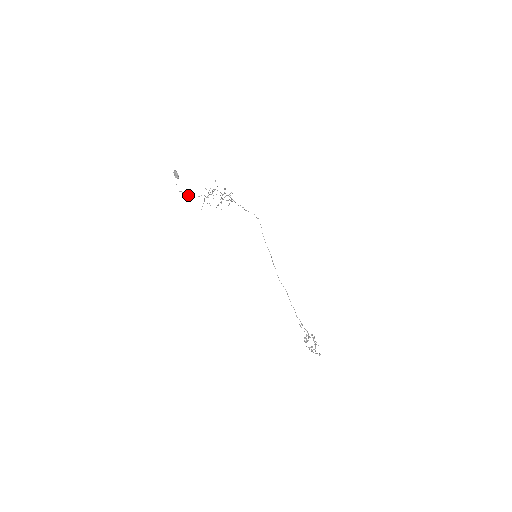
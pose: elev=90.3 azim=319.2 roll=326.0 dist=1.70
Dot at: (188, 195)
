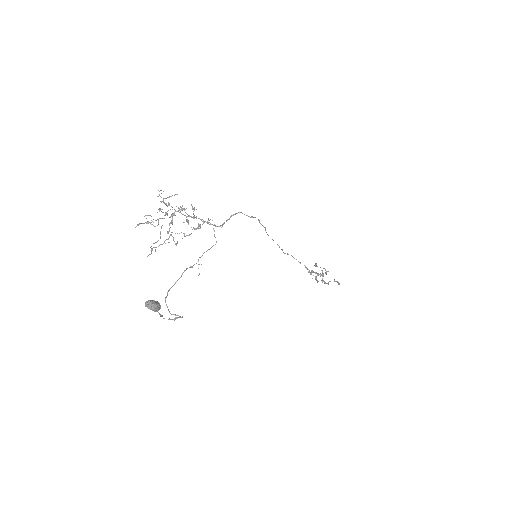
Dot at: (166, 296)
